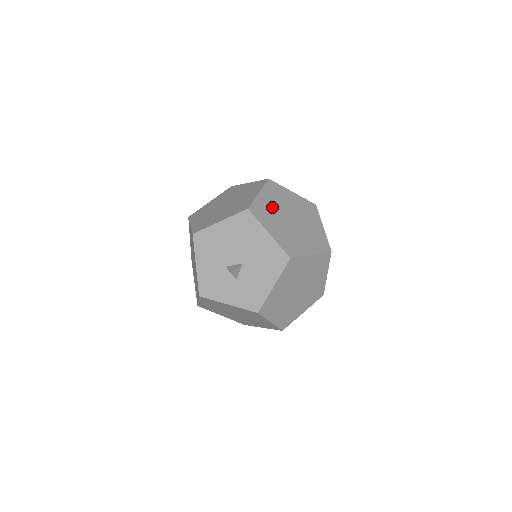
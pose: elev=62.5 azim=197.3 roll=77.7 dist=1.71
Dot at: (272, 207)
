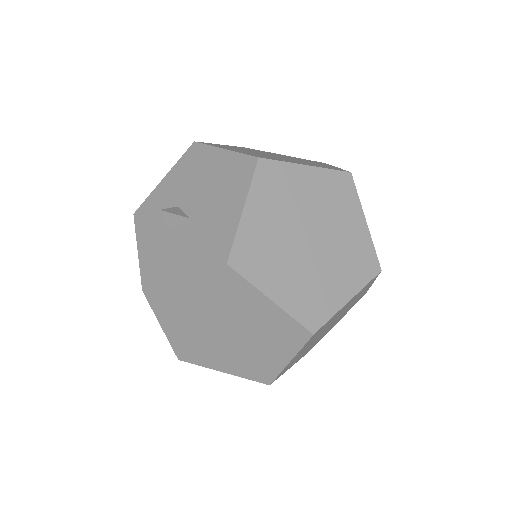
Dot at: (301, 196)
